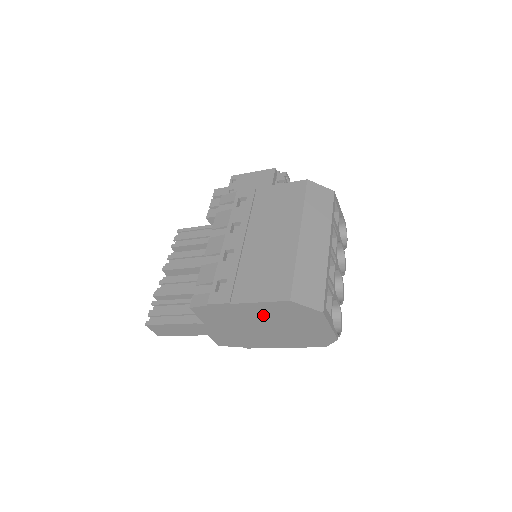
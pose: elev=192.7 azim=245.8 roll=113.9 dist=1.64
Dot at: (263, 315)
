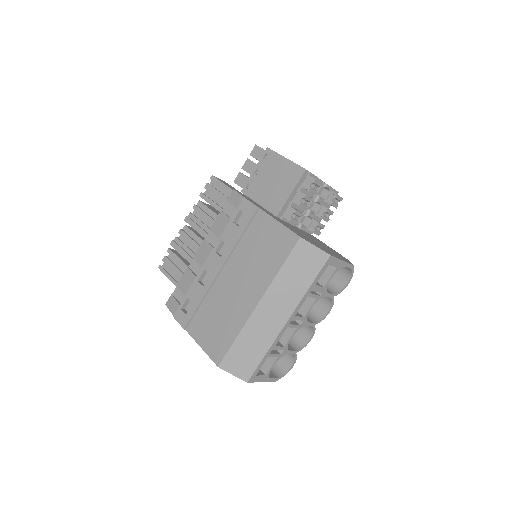
Dot at: occluded
